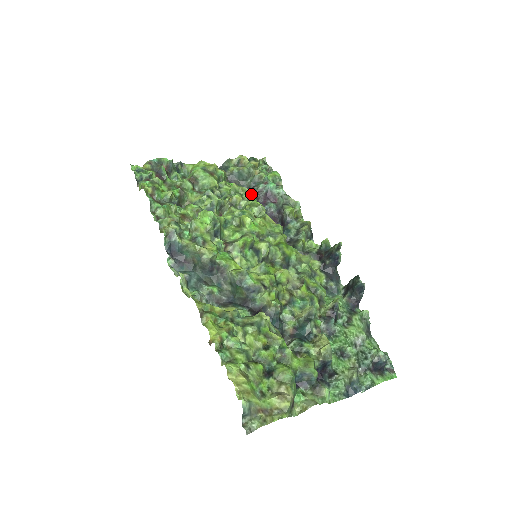
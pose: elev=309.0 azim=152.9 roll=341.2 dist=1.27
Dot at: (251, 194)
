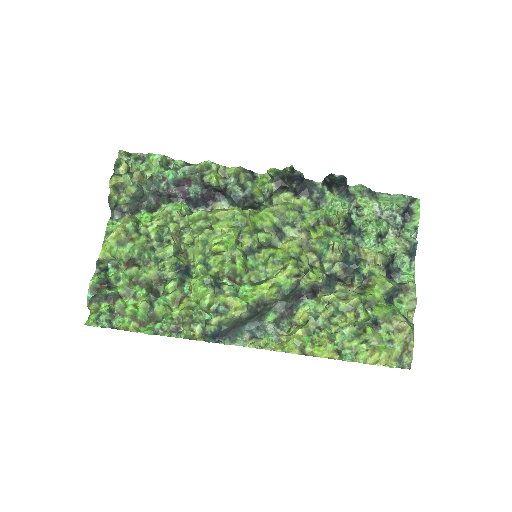
Dot at: (172, 206)
